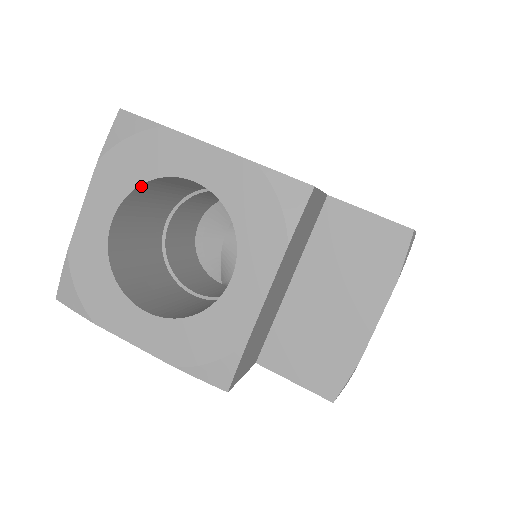
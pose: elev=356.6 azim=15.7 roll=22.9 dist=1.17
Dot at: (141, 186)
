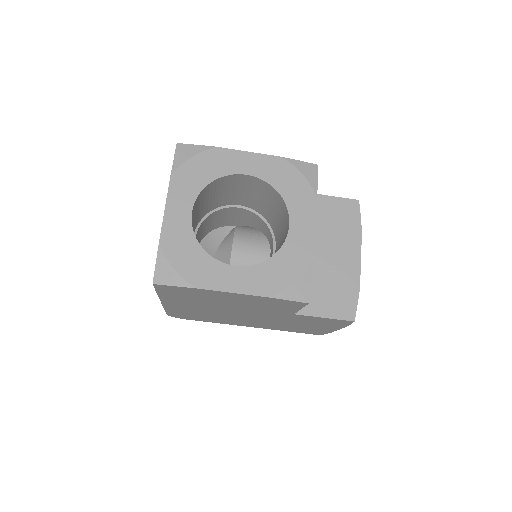
Dot at: (207, 186)
